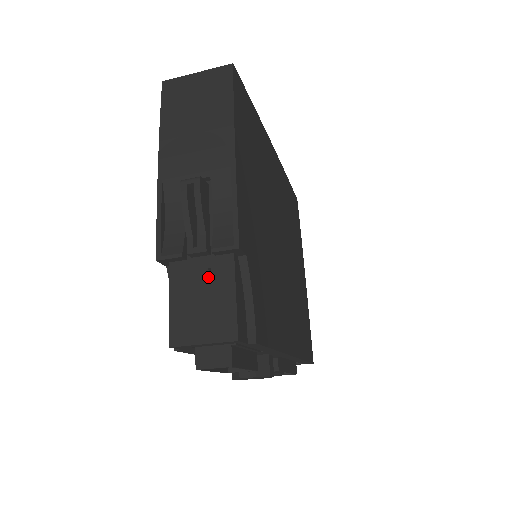
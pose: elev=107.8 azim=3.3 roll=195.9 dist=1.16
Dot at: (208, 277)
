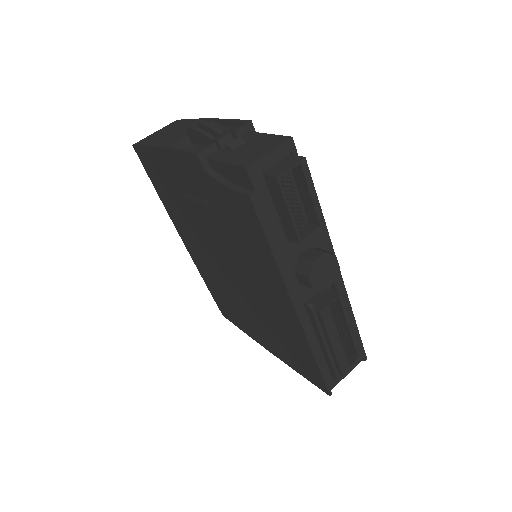
Dot at: (242, 141)
